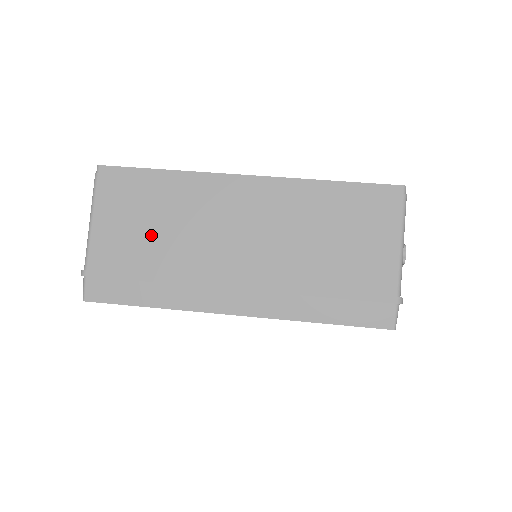
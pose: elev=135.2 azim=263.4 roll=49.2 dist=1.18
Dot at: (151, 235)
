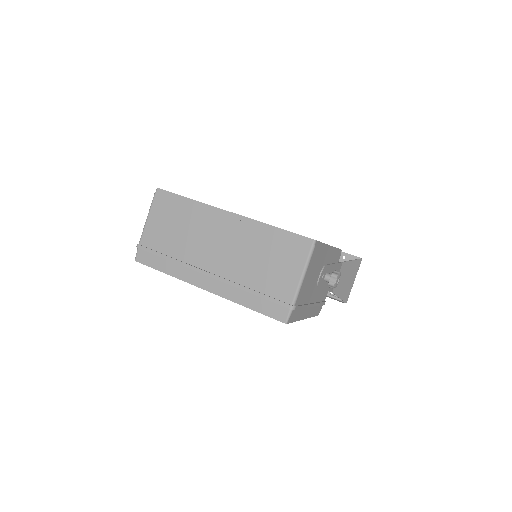
Dot at: (174, 234)
